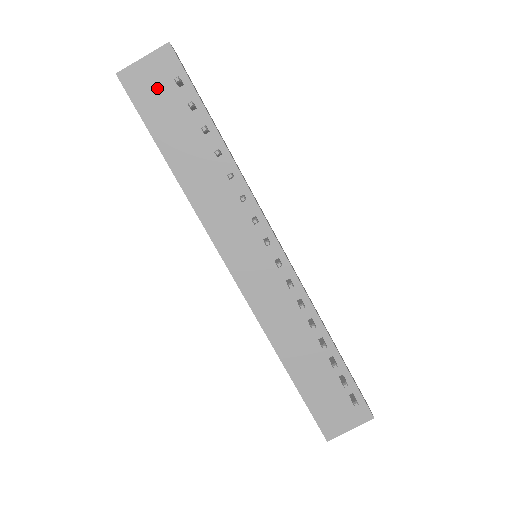
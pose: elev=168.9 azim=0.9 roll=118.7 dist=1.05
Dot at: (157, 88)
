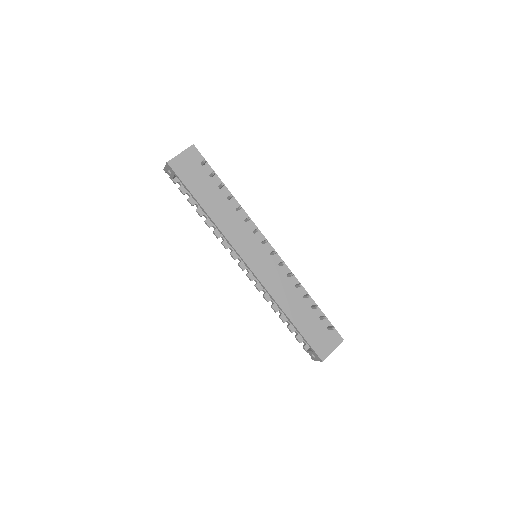
Dot at: (190, 168)
